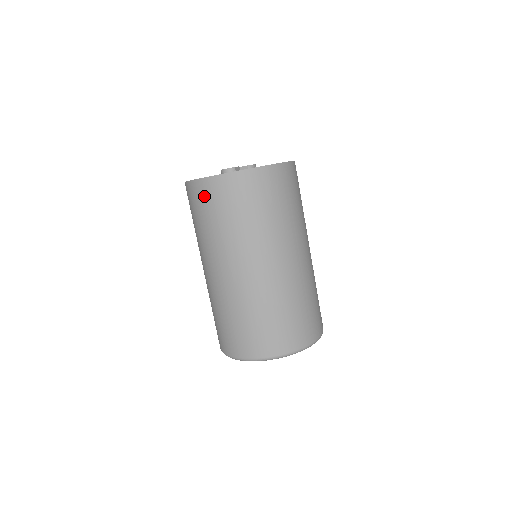
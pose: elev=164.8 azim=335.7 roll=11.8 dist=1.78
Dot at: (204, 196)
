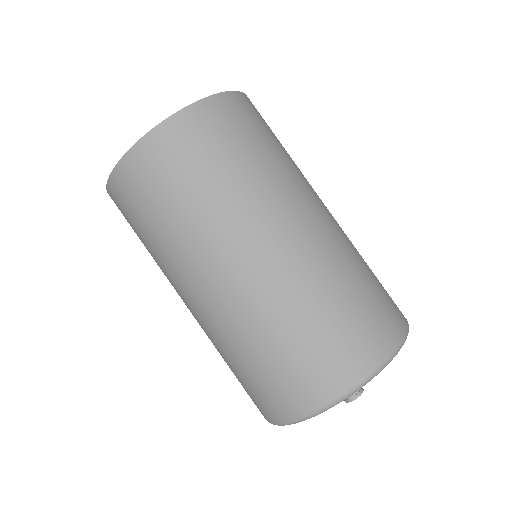
Dot at: occluded
